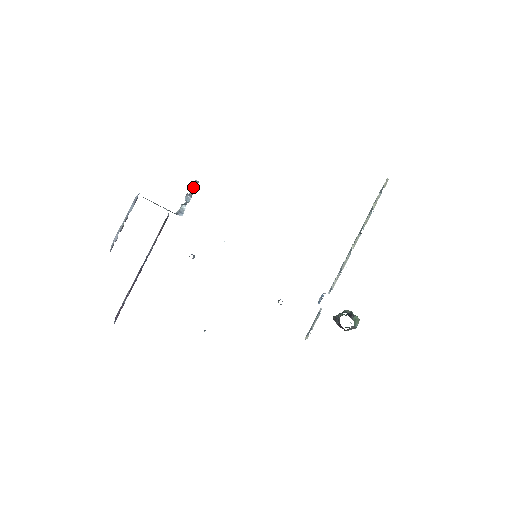
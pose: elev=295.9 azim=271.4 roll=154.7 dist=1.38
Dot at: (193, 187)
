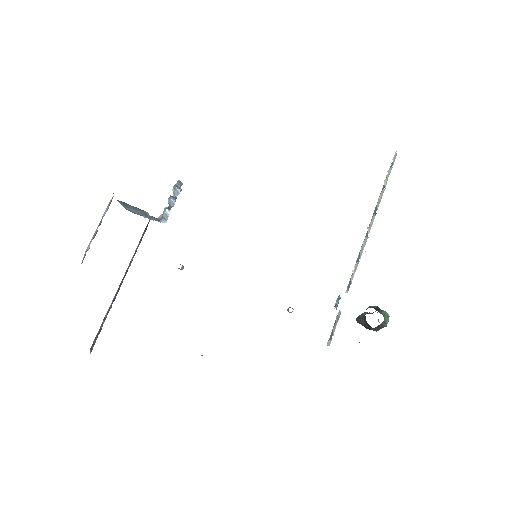
Dot at: (176, 189)
